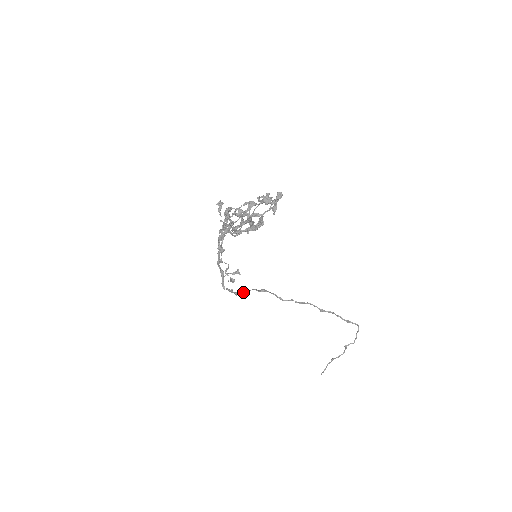
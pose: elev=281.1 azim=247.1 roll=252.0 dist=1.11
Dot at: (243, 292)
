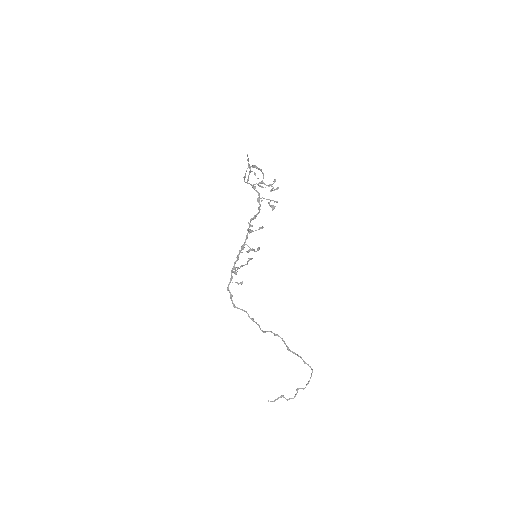
Dot at: (239, 308)
